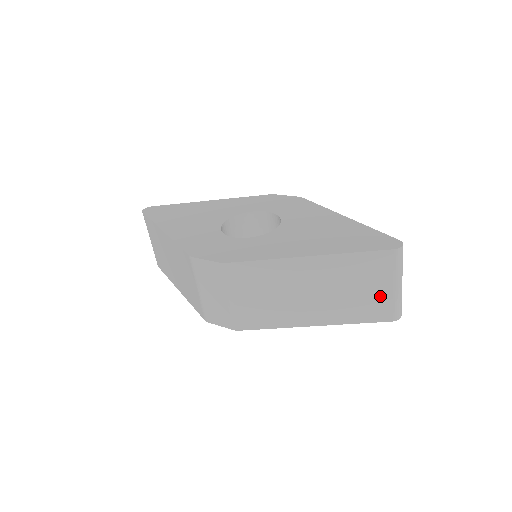
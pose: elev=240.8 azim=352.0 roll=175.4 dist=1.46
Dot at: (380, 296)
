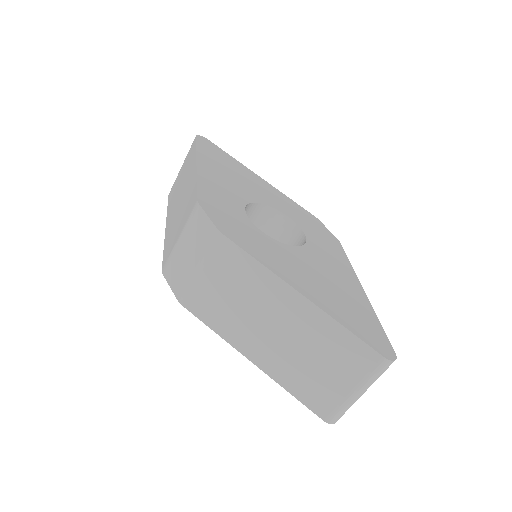
Dot at: (332, 387)
